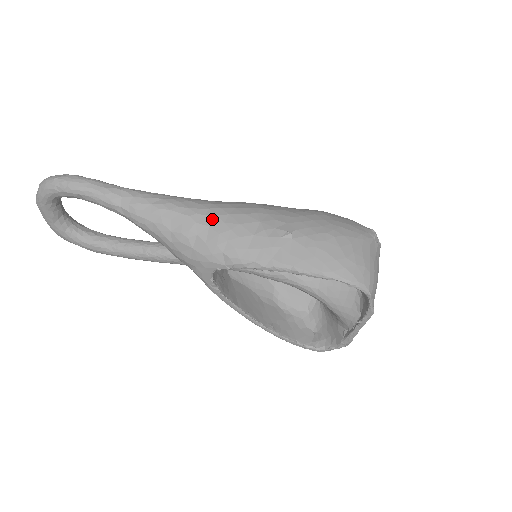
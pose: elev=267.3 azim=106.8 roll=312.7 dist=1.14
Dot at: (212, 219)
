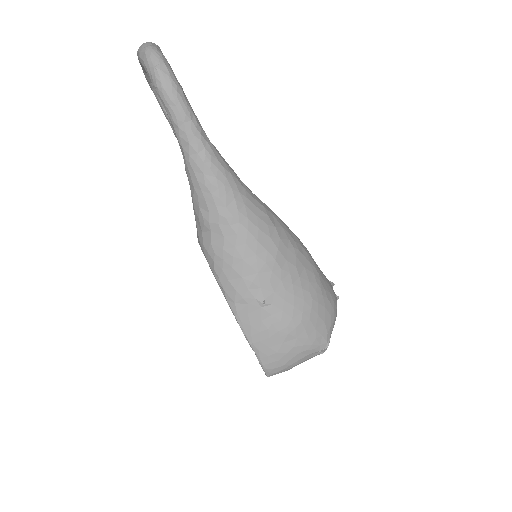
Dot at: (231, 234)
